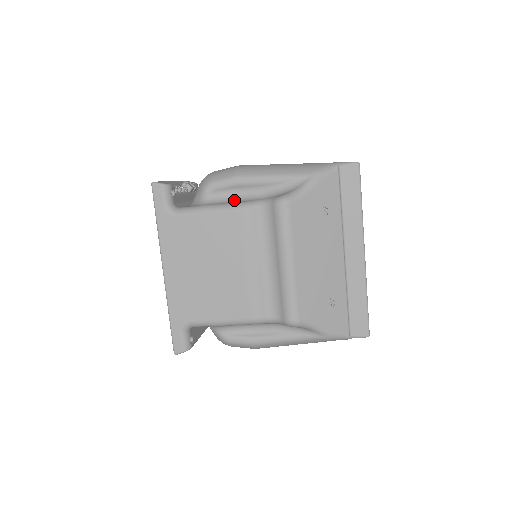
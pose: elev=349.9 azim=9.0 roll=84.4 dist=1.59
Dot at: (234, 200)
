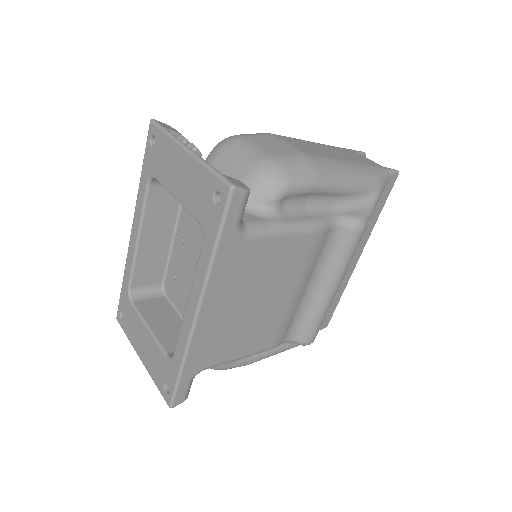
Dot at: (304, 212)
